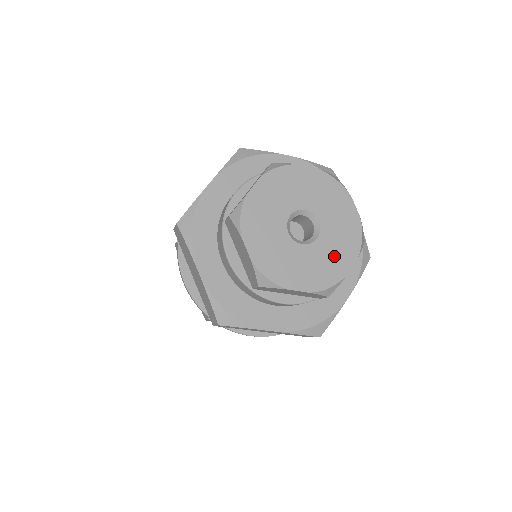
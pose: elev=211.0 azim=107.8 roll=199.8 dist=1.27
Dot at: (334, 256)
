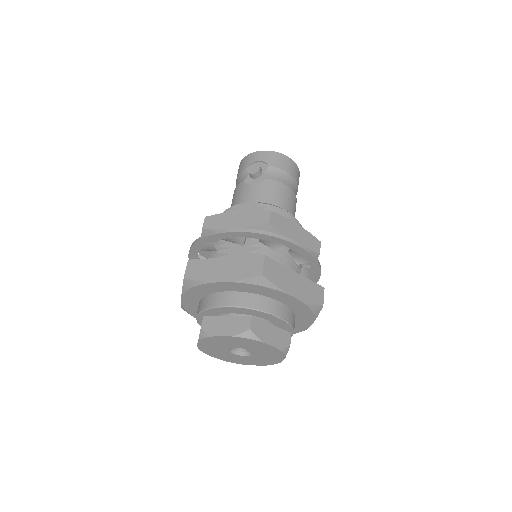
Dot at: (268, 358)
